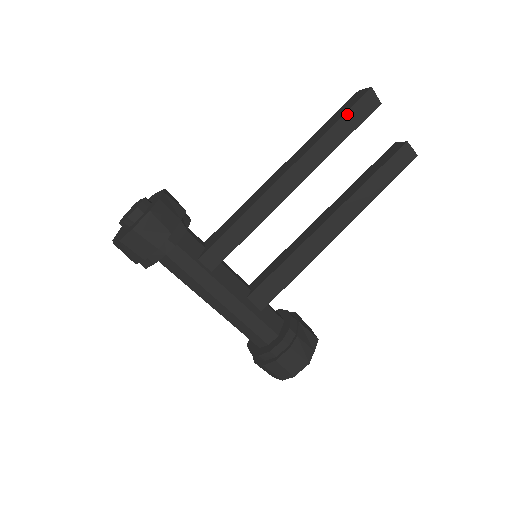
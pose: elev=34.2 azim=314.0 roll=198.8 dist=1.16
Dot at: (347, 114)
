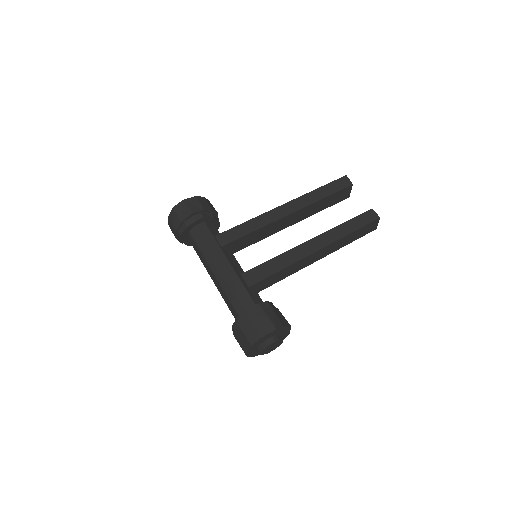
Dot at: (329, 184)
